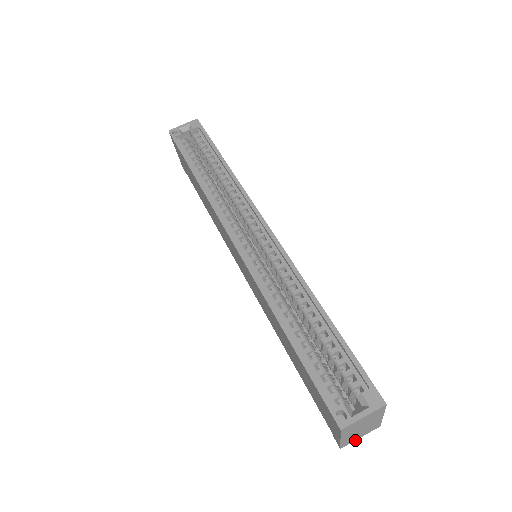
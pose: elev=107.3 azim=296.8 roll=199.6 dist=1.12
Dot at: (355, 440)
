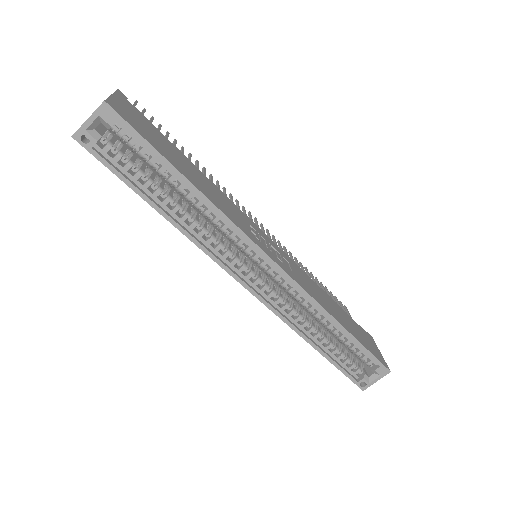
Dot at: occluded
